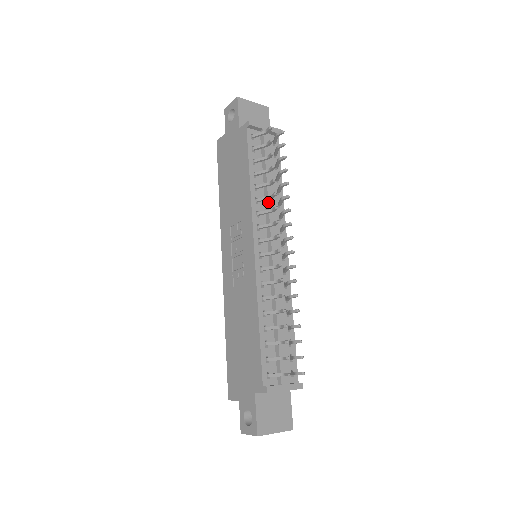
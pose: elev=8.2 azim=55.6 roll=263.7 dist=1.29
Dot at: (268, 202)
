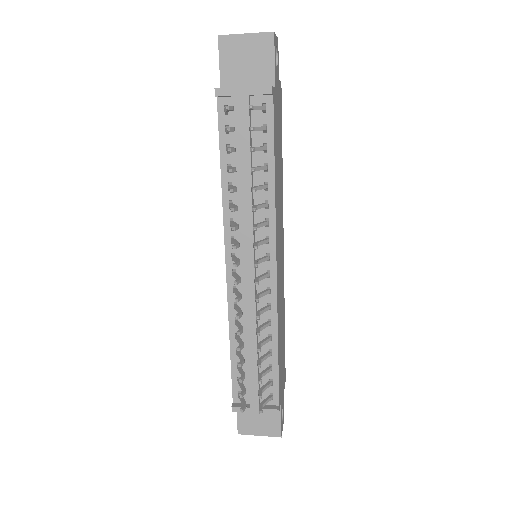
Dot at: (242, 208)
